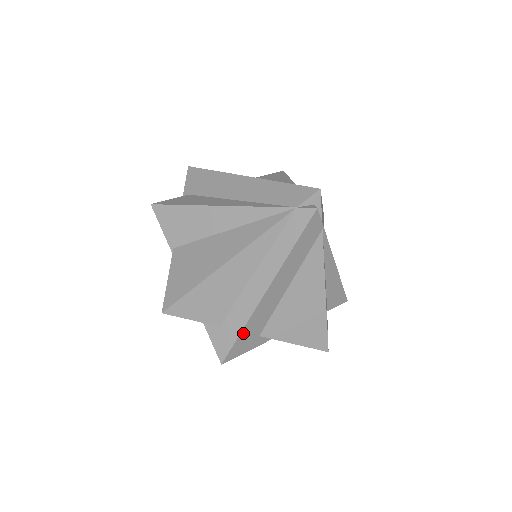
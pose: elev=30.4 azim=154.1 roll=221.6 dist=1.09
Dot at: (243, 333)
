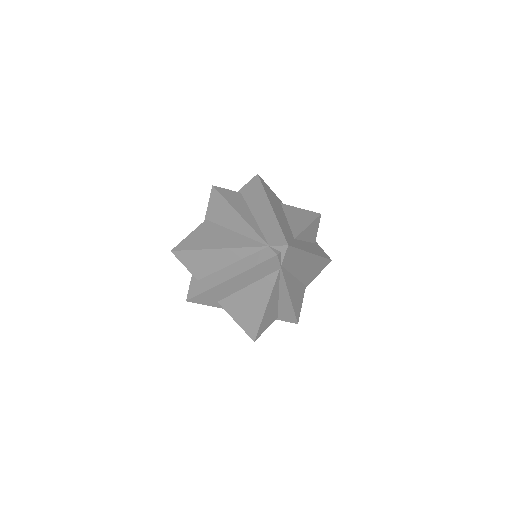
Dot at: (206, 293)
